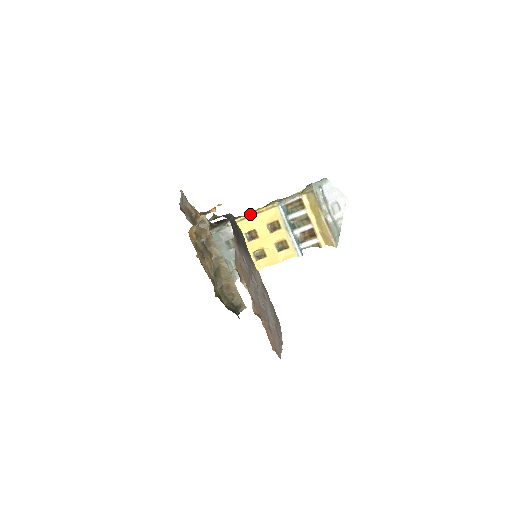
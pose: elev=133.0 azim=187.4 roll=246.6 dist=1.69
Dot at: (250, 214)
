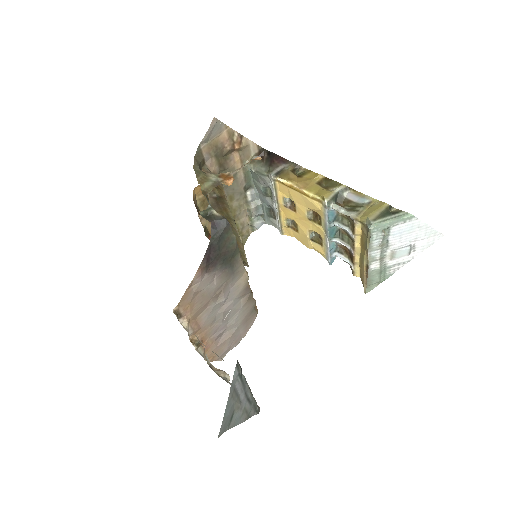
Dot at: (295, 185)
